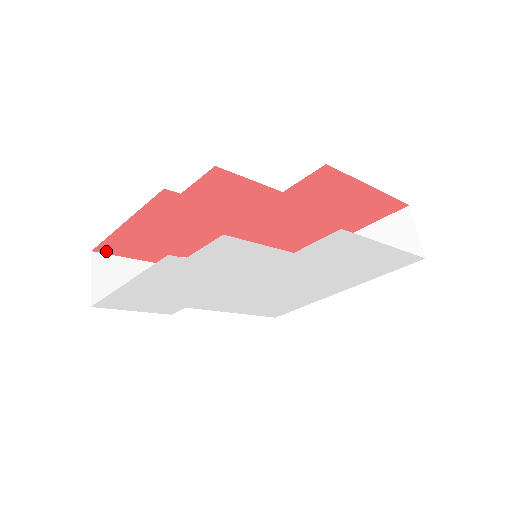
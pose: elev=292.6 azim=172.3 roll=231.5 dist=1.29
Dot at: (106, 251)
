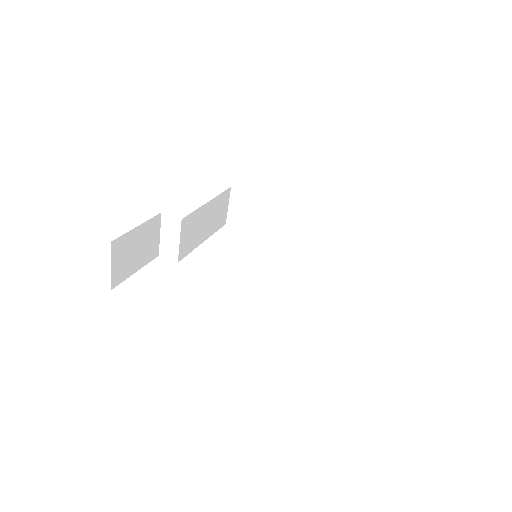
Dot at: occluded
